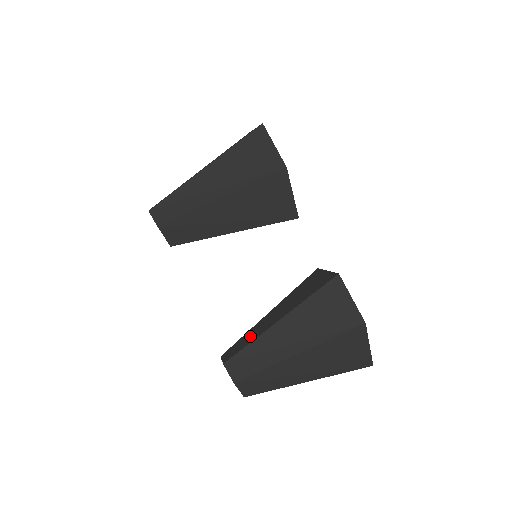
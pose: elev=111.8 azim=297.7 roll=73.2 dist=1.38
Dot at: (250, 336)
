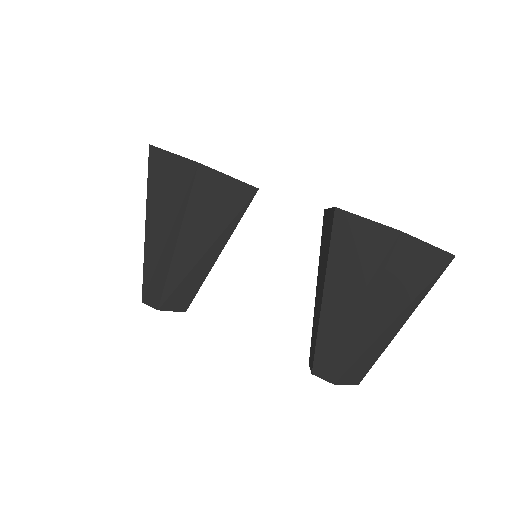
Dot at: (314, 329)
